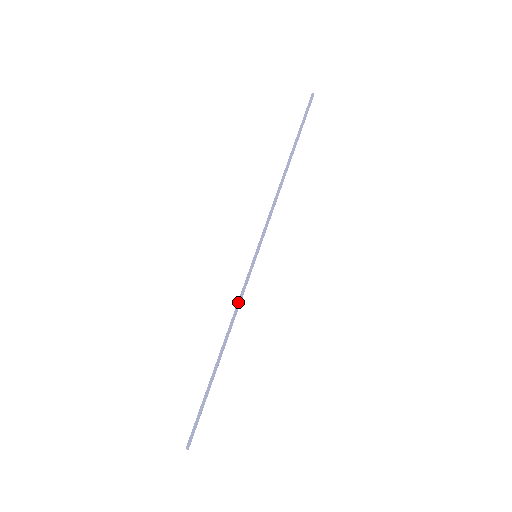
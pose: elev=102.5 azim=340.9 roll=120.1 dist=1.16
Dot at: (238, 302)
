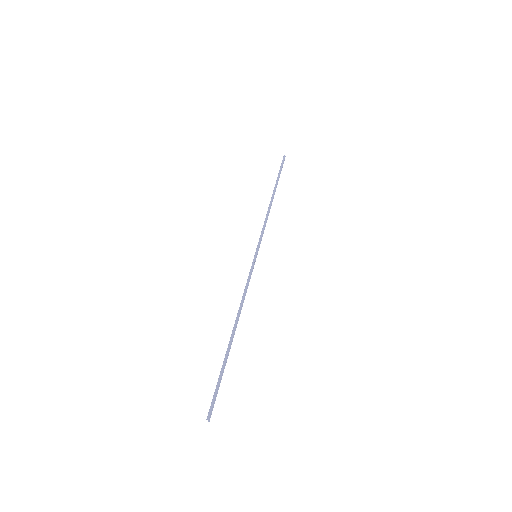
Dot at: (245, 289)
